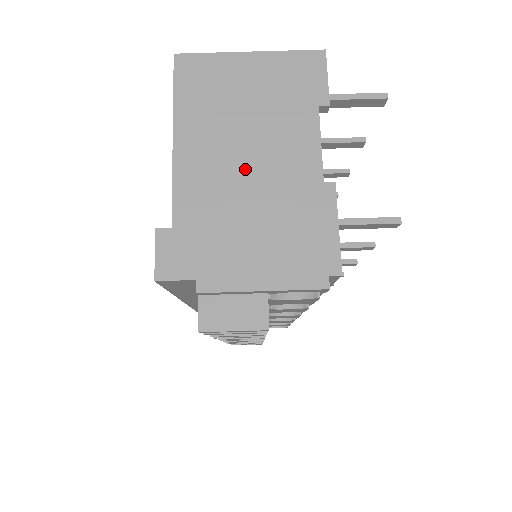
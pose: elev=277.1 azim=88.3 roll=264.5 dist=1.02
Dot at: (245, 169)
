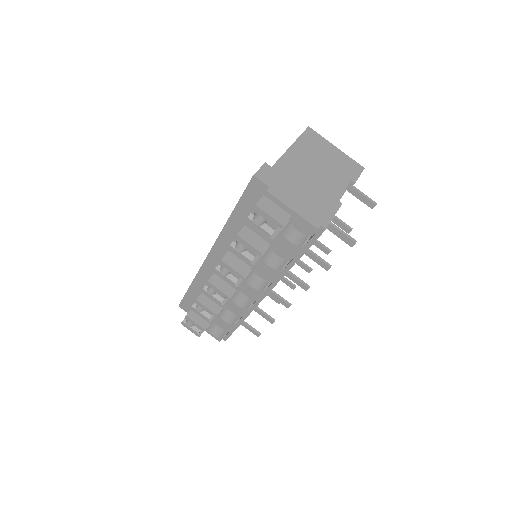
Dot at: (311, 174)
